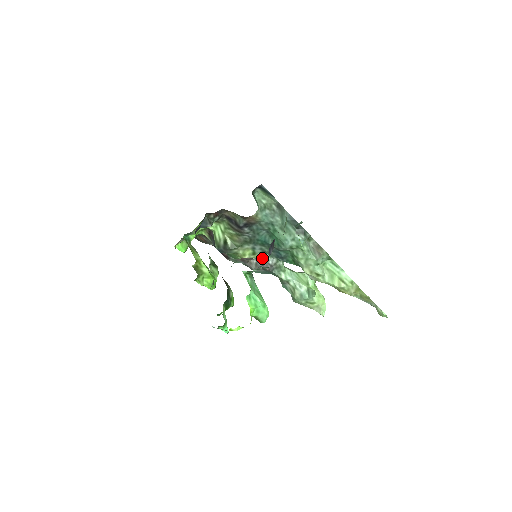
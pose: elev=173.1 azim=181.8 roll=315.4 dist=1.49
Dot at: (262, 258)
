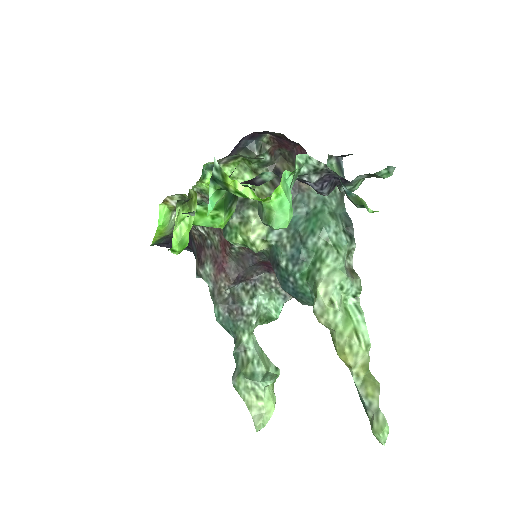
Dot at: (238, 298)
